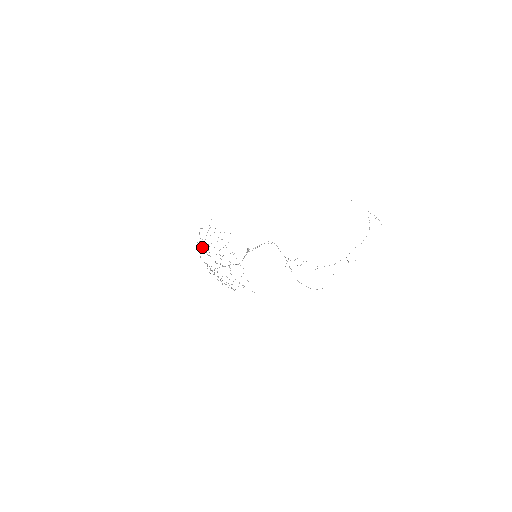
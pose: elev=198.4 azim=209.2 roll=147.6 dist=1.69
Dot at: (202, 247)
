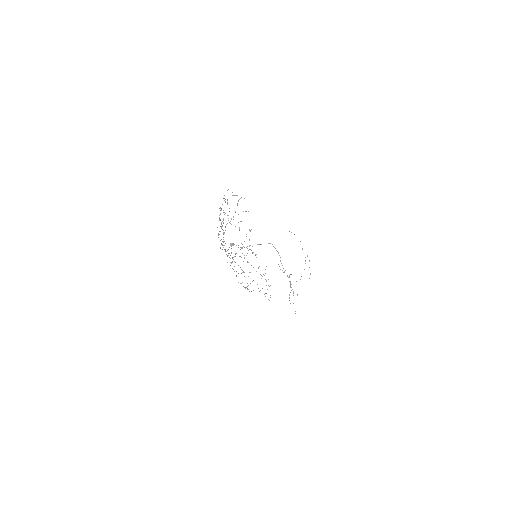
Dot at: occluded
